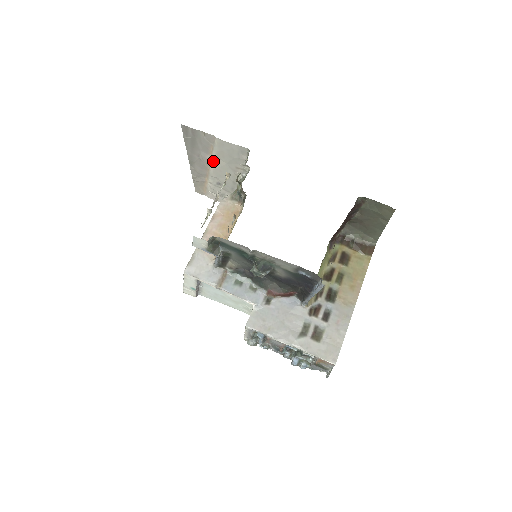
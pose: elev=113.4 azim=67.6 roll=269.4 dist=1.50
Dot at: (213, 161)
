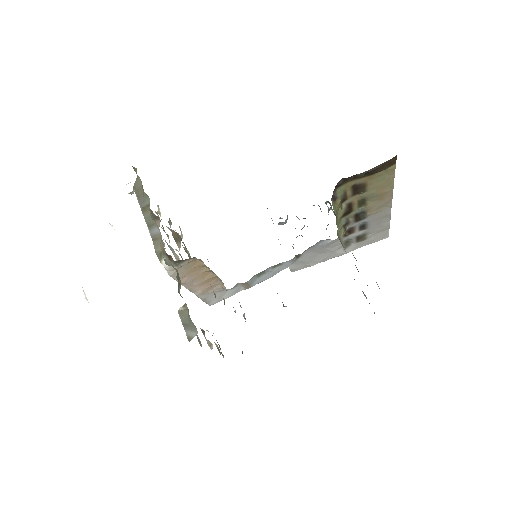
Dot at: occluded
